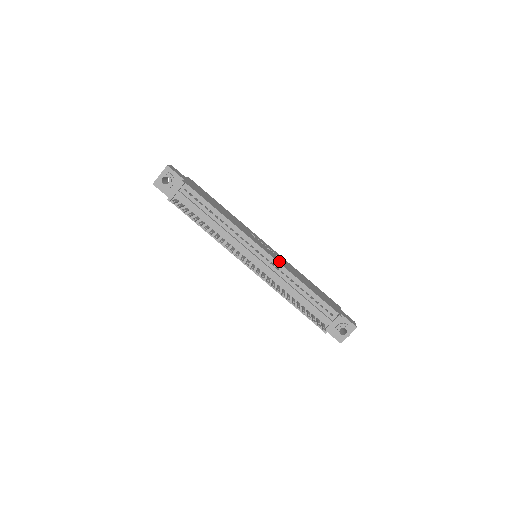
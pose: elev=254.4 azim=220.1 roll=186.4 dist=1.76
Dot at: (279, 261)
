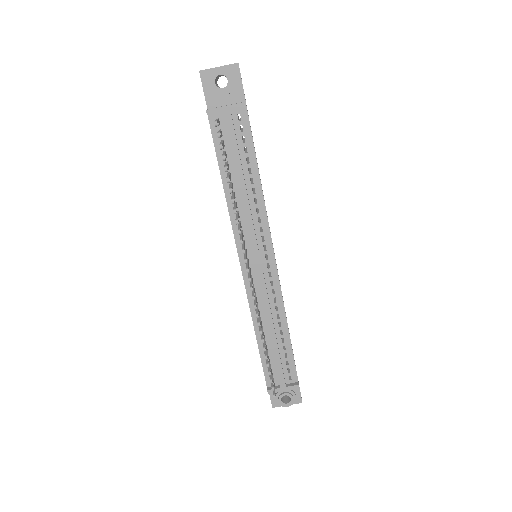
Dot at: occluded
